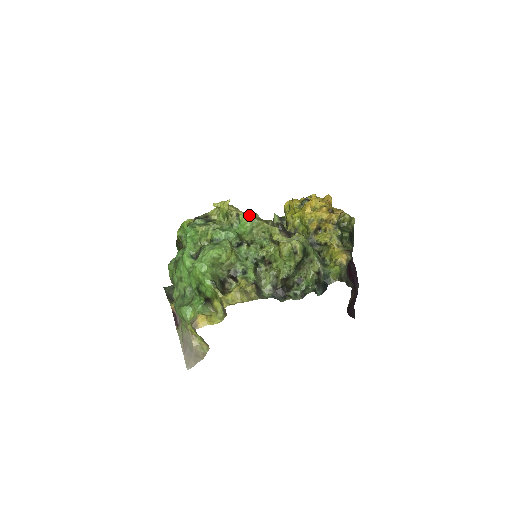
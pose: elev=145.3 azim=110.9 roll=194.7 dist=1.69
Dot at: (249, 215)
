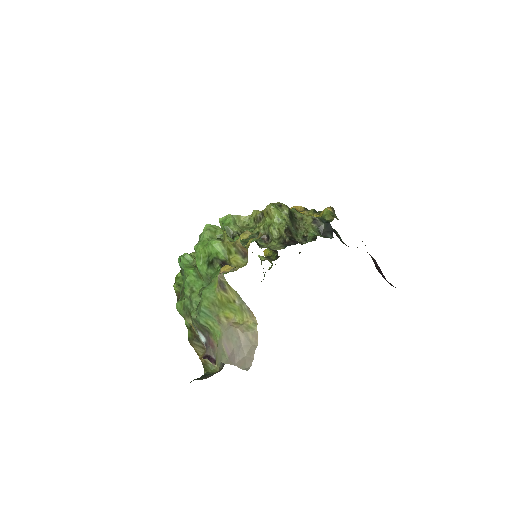
Dot at: occluded
